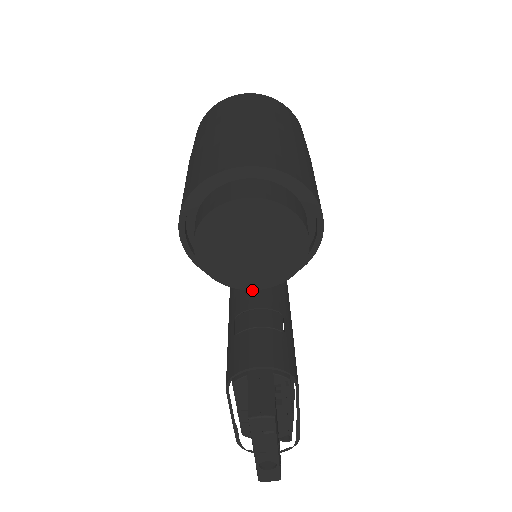
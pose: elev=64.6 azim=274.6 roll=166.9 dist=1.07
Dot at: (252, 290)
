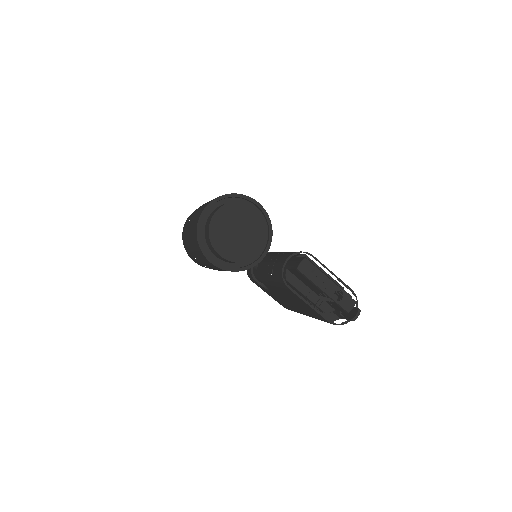
Dot at: (265, 261)
